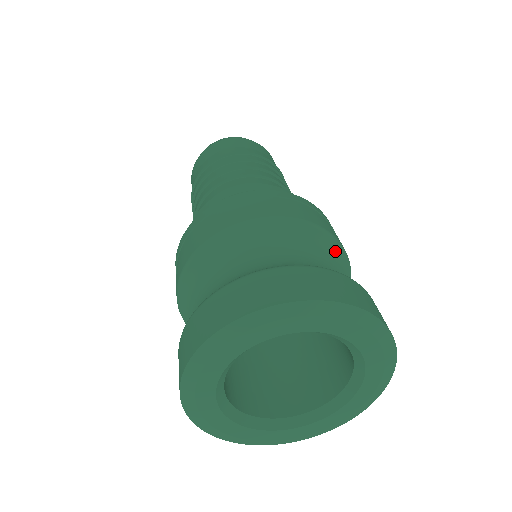
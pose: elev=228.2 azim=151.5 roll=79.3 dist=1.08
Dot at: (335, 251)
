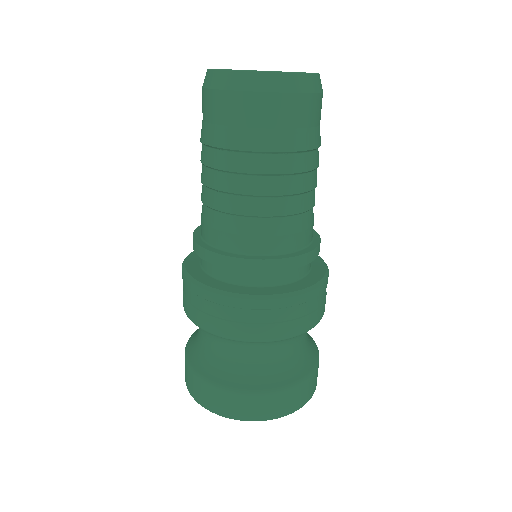
Dot at: (245, 342)
